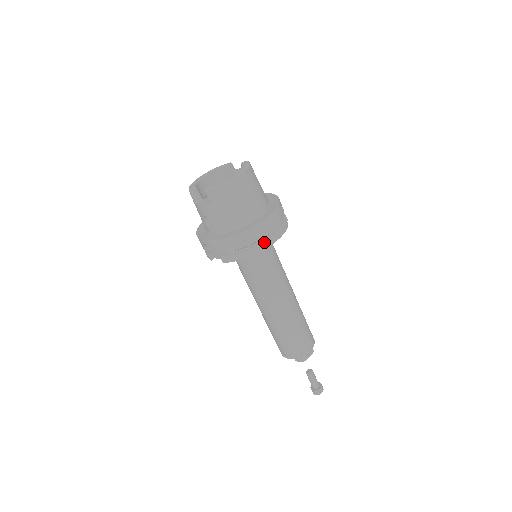
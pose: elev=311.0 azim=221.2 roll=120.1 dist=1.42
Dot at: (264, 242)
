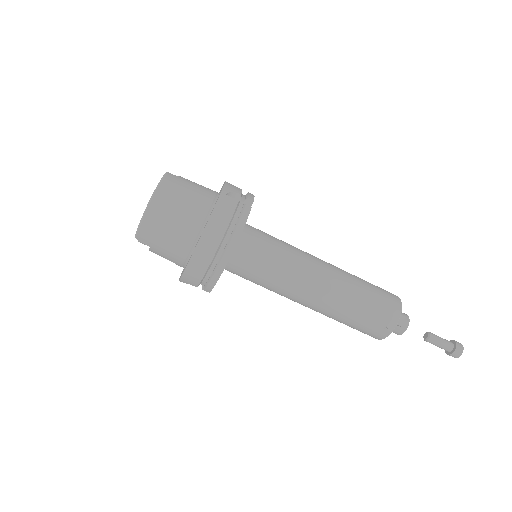
Dot at: (223, 251)
